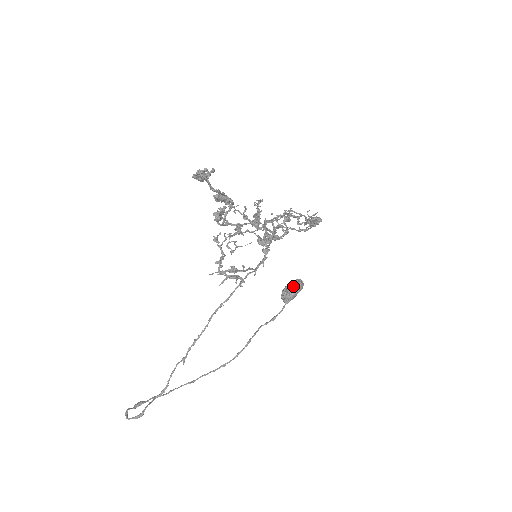
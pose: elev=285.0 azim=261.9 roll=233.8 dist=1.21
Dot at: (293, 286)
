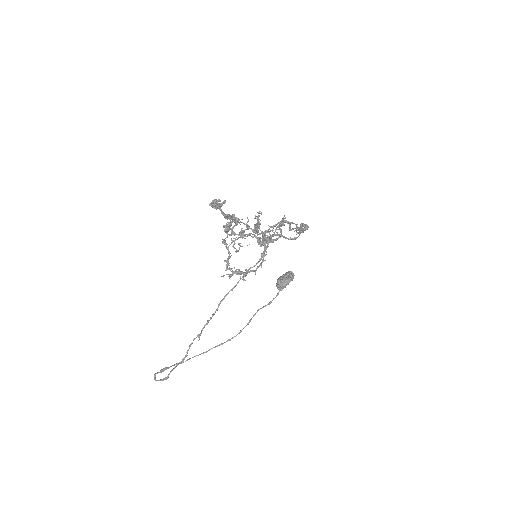
Dot at: (286, 277)
